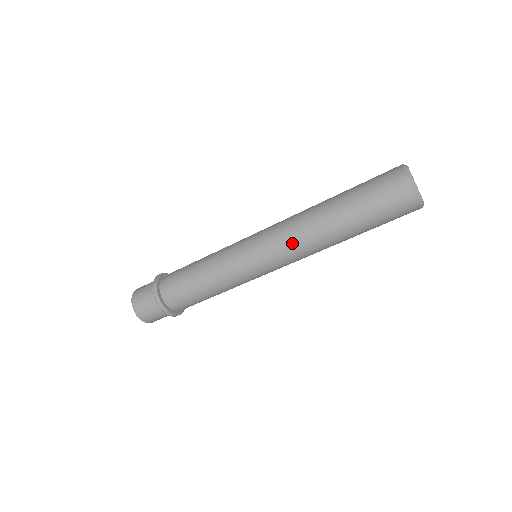
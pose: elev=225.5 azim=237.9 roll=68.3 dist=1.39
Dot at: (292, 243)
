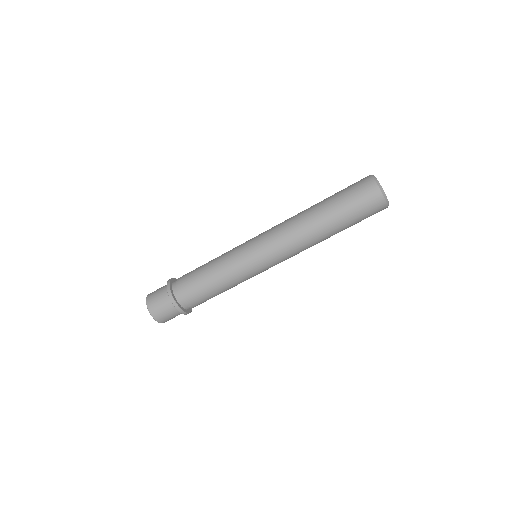
Dot at: (282, 226)
